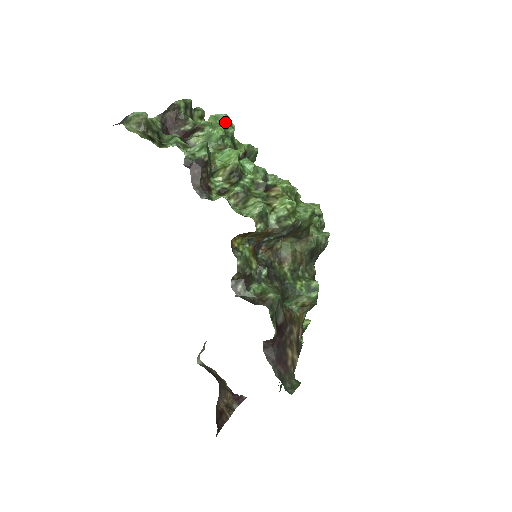
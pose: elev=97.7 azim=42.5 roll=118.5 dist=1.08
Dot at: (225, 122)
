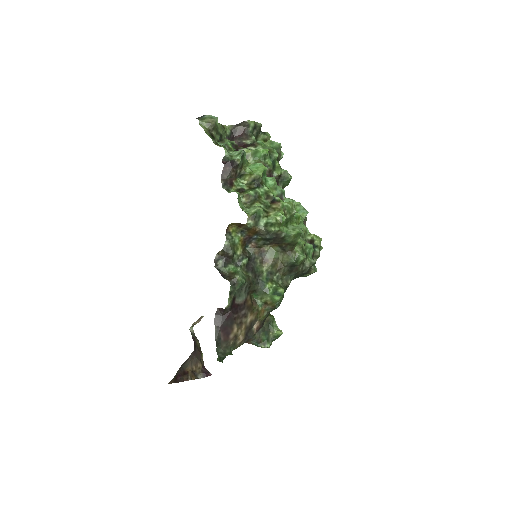
Dot at: (276, 148)
